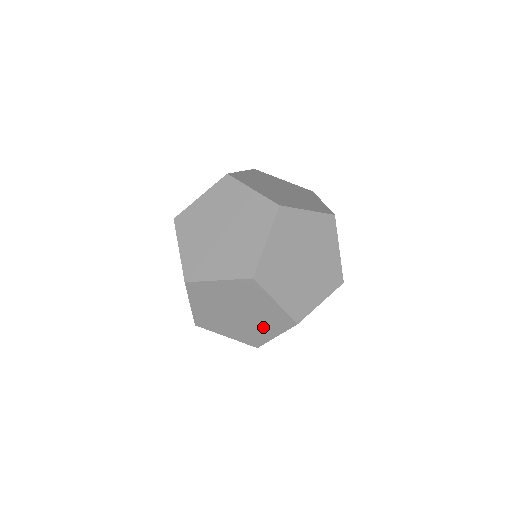
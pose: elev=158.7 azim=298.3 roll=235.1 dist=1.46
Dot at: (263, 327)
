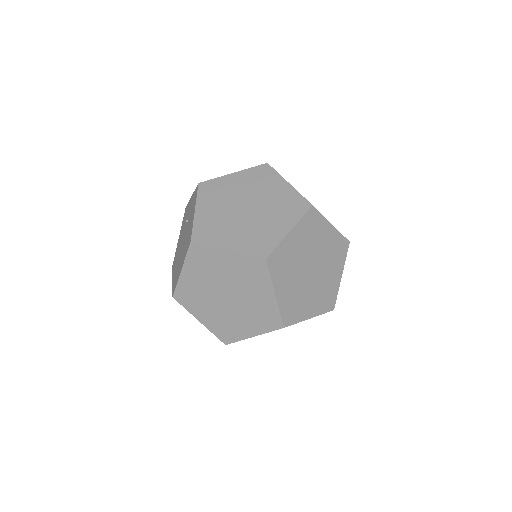
Dot at: (331, 271)
